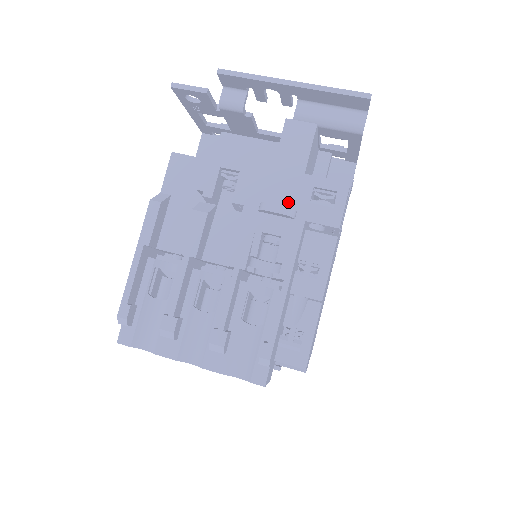
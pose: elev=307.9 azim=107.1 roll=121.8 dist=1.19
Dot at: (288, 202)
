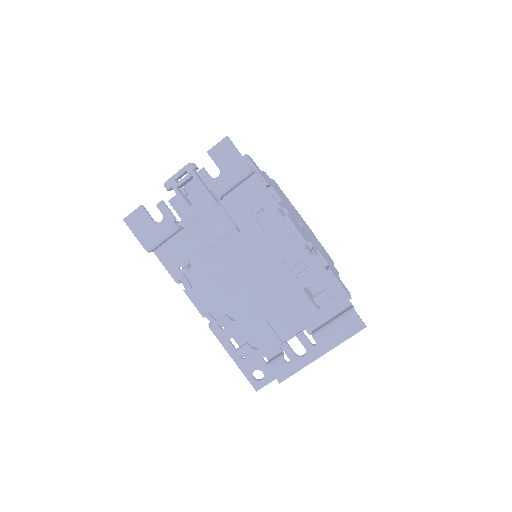
Dot at: occluded
